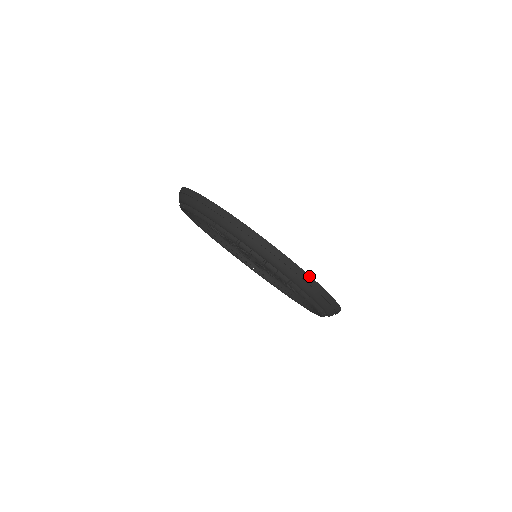
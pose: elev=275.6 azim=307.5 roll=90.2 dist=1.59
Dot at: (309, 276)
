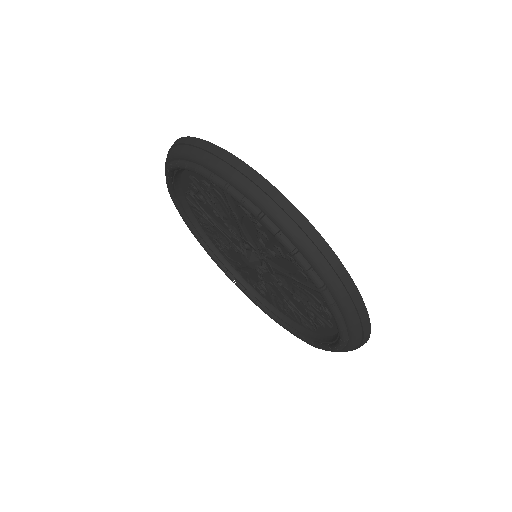
Dot at: (353, 283)
